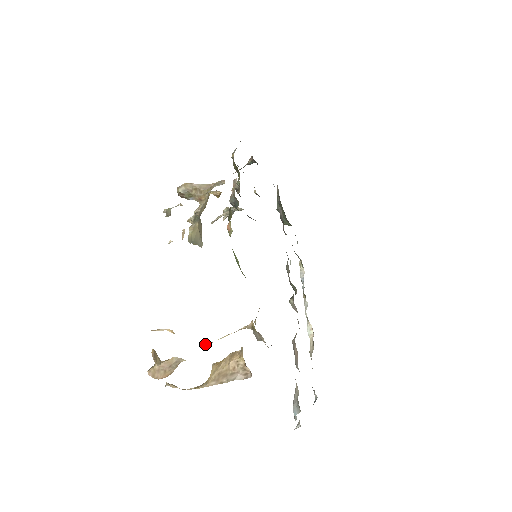
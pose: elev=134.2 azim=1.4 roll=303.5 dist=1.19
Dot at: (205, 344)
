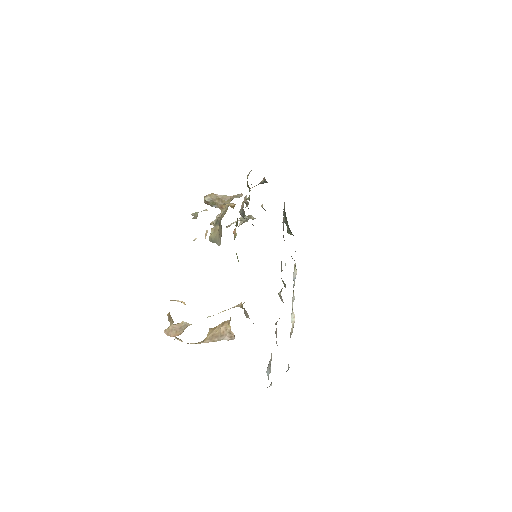
Dot at: (208, 316)
